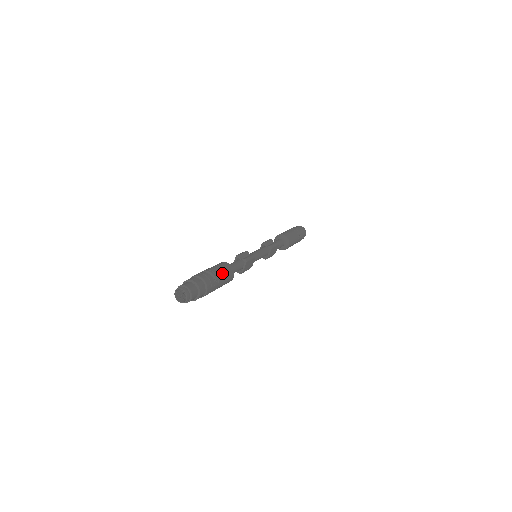
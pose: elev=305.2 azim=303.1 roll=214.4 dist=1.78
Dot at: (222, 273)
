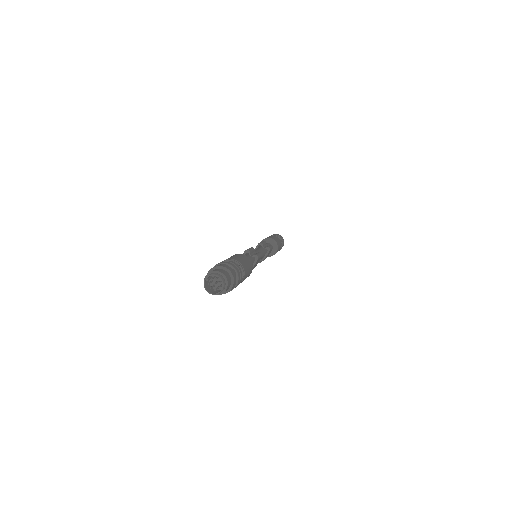
Dot at: (246, 266)
